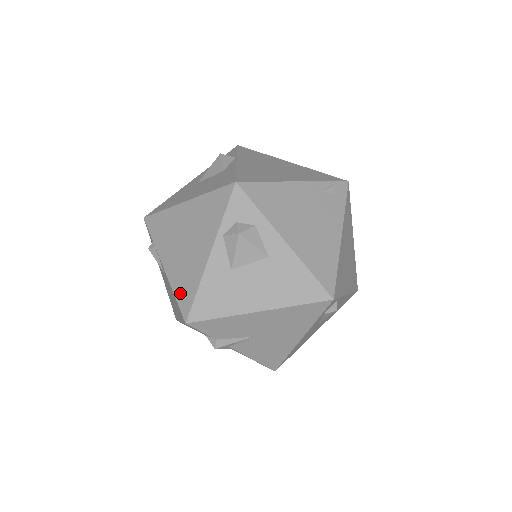
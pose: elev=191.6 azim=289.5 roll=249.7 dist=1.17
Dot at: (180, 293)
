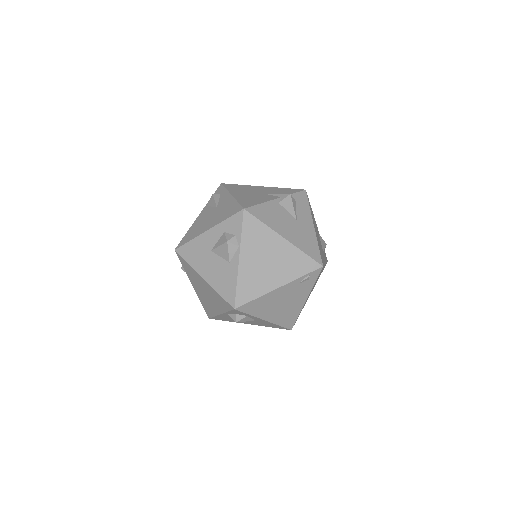
Dot at: (205, 307)
